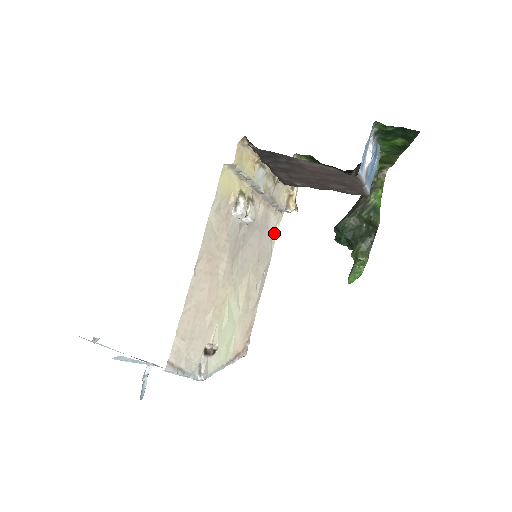
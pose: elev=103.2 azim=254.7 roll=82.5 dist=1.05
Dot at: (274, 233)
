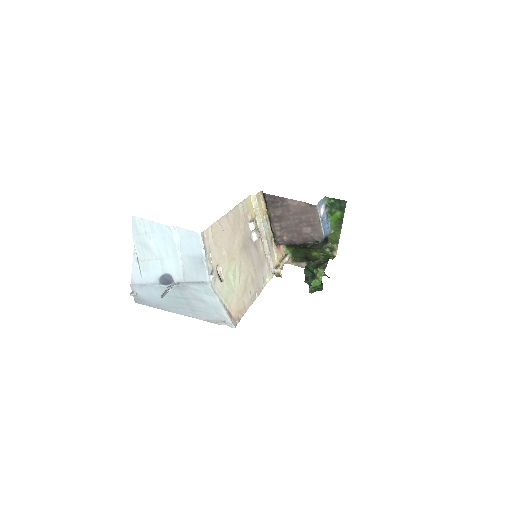
Dot at: (266, 281)
